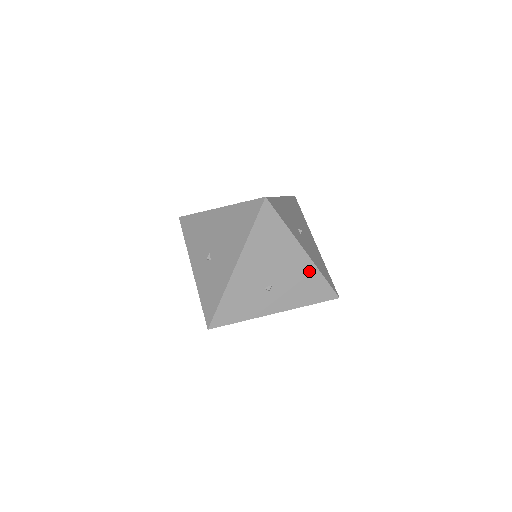
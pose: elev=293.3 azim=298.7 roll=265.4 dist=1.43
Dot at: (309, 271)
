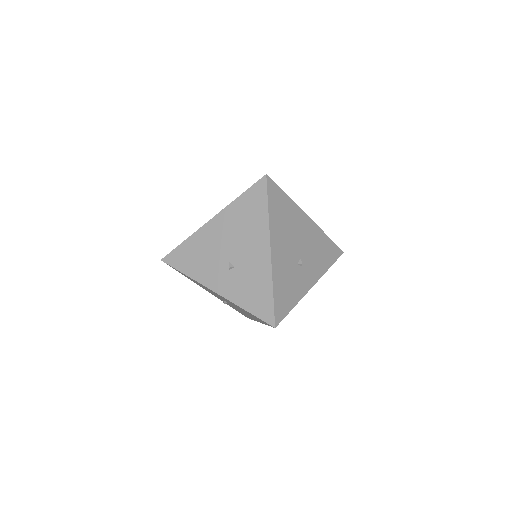
Dot at: occluded
